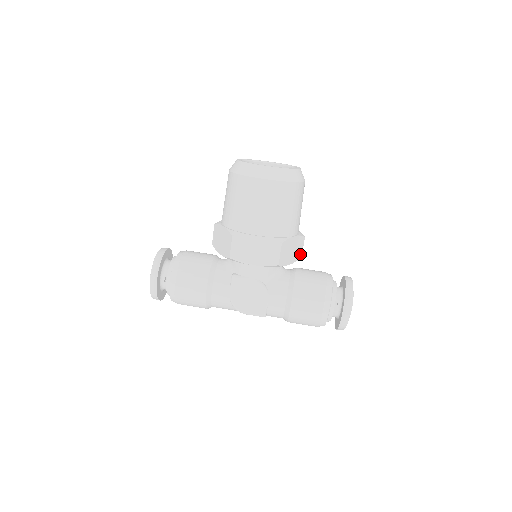
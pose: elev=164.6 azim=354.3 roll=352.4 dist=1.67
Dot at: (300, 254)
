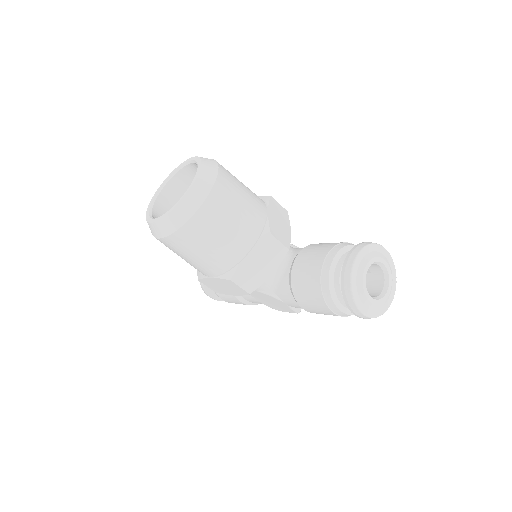
Dot at: (282, 250)
